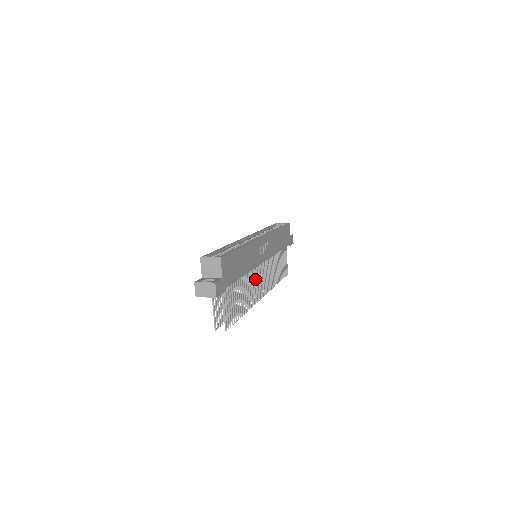
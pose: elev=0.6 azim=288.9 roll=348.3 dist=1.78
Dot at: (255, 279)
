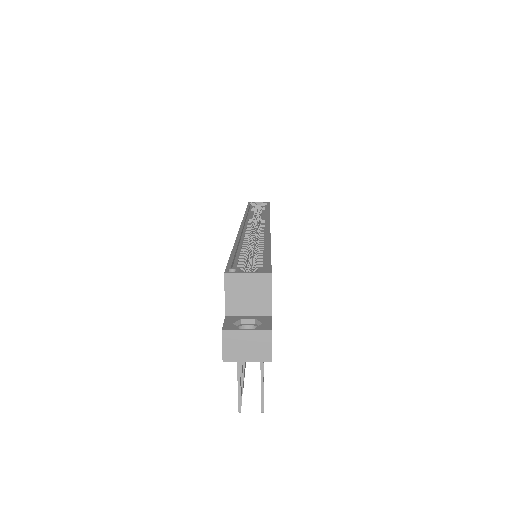
Dot at: occluded
